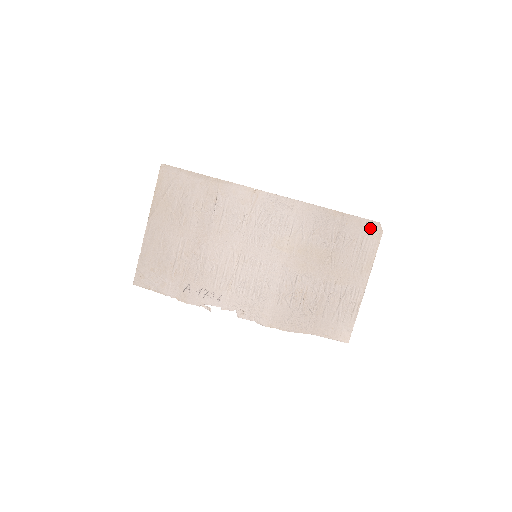
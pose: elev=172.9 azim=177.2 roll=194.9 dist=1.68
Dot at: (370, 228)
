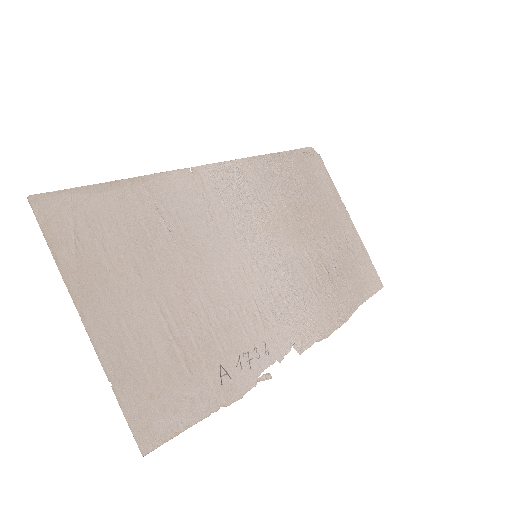
Dot at: (310, 156)
